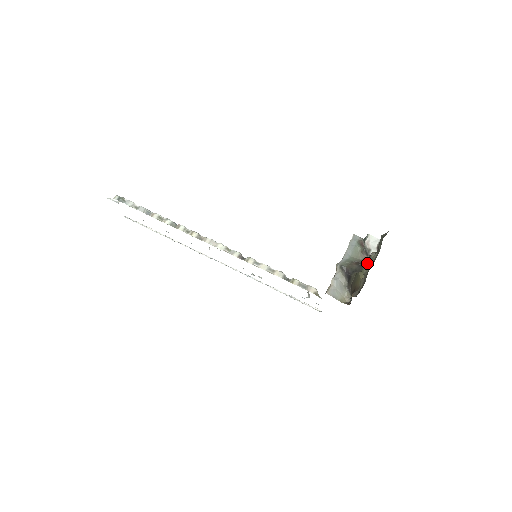
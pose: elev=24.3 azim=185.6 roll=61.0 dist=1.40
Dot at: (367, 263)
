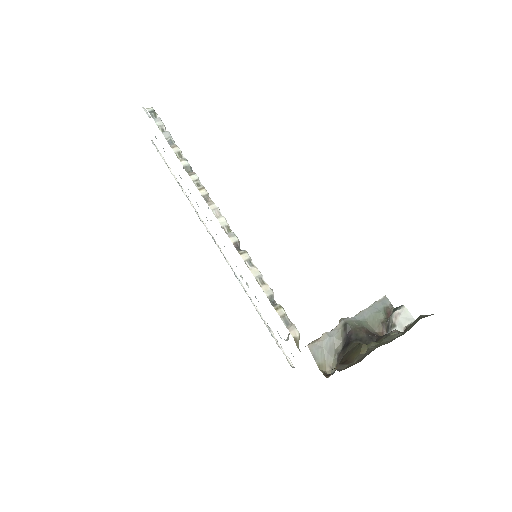
Dot at: (381, 338)
